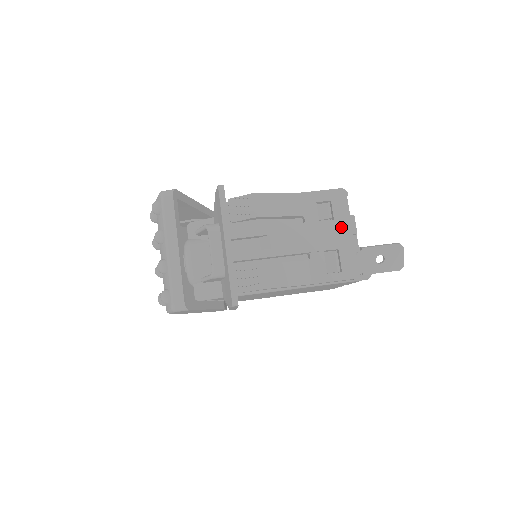
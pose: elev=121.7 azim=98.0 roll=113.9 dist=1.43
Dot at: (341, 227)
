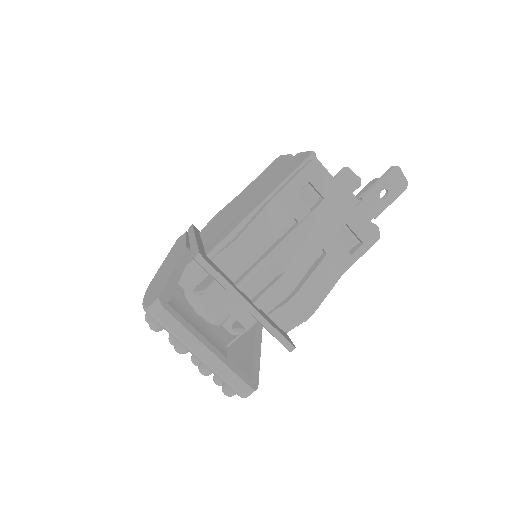
Dot at: (336, 201)
